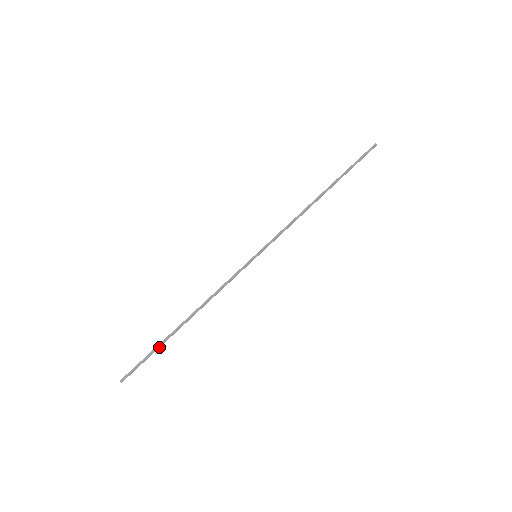
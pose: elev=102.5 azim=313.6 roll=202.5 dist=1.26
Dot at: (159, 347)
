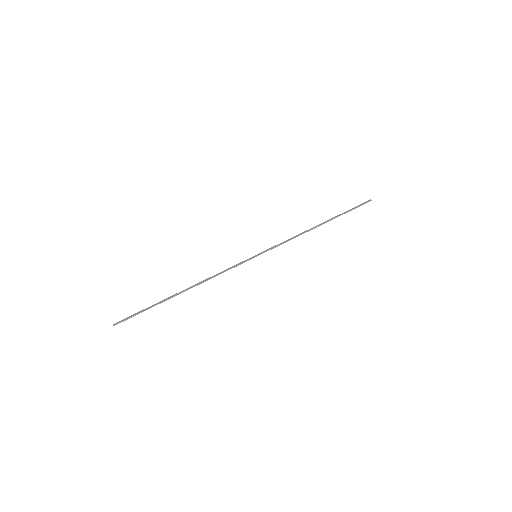
Dot at: (155, 305)
